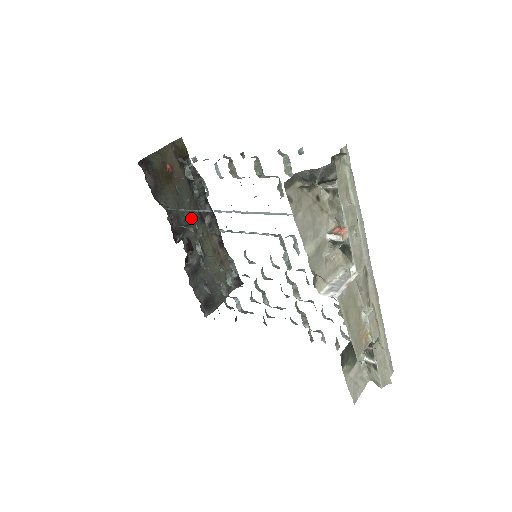
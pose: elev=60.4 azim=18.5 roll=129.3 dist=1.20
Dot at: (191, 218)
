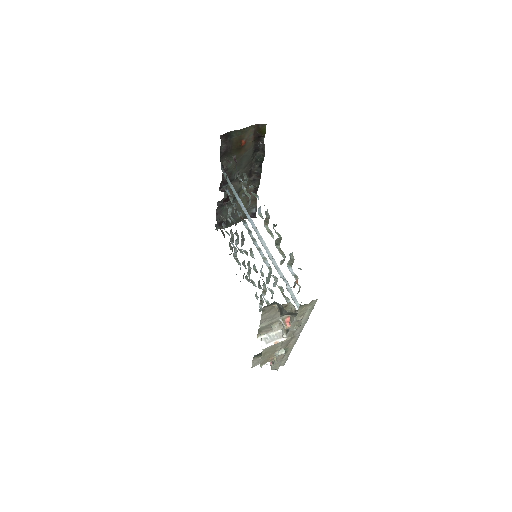
Dot at: (241, 174)
